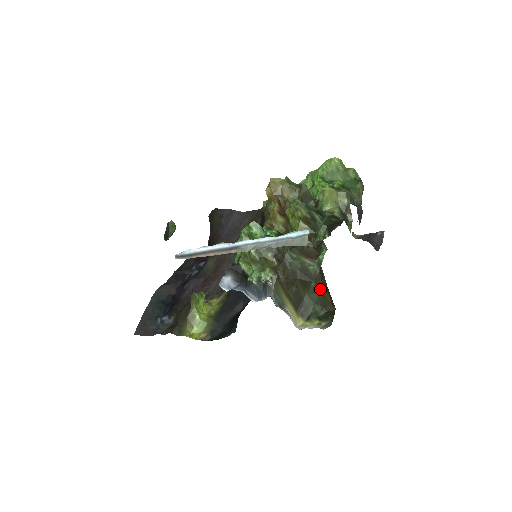
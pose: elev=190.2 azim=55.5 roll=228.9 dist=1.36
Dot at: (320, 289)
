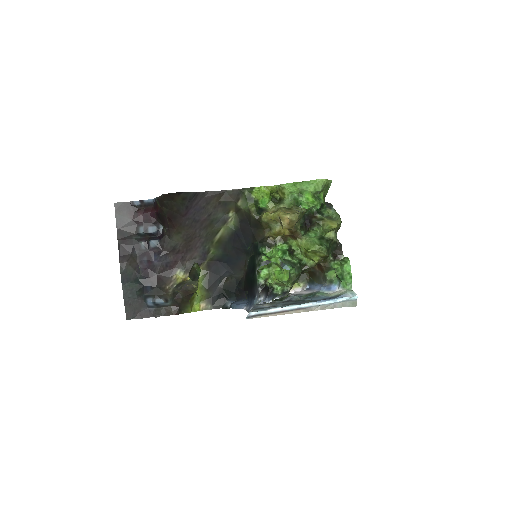
Dot at: (306, 271)
